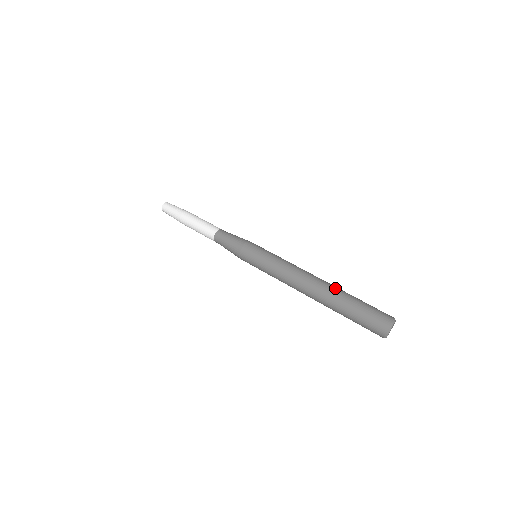
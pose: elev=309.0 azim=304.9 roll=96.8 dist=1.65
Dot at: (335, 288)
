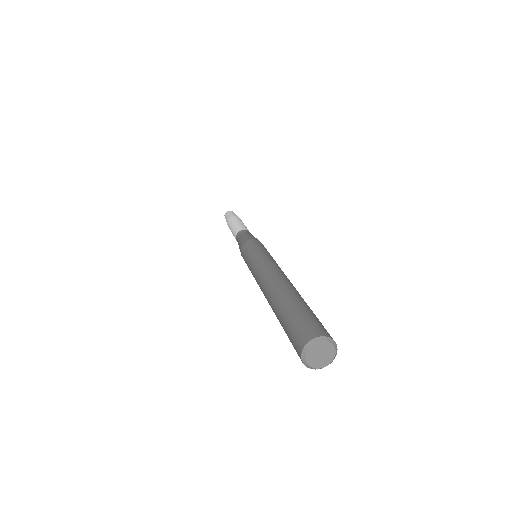
Dot at: occluded
